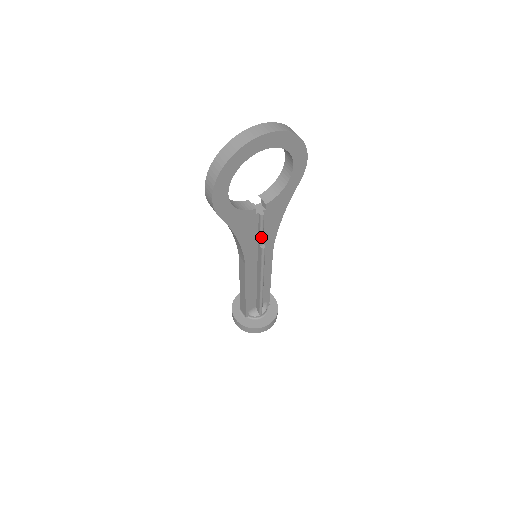
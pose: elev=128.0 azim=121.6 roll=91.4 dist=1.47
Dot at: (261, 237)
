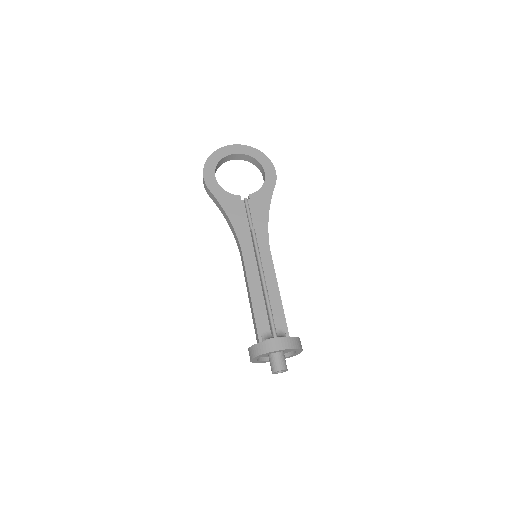
Dot at: (250, 221)
